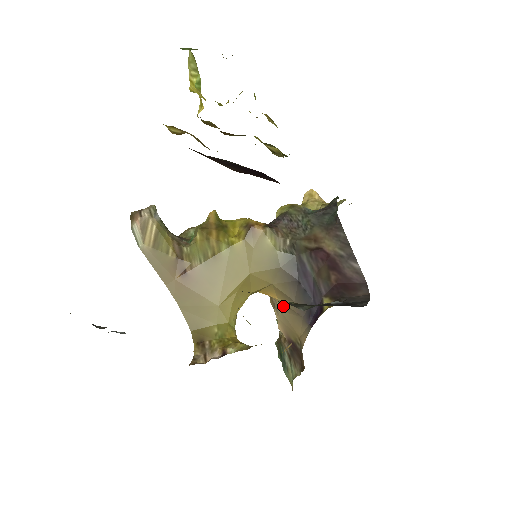
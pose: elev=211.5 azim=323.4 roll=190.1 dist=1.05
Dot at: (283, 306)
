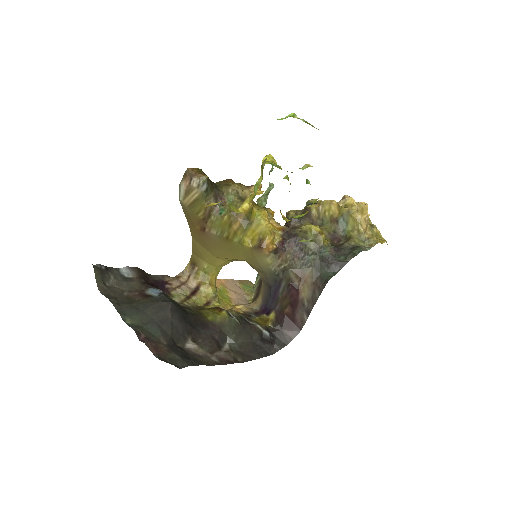
Dot at: occluded
